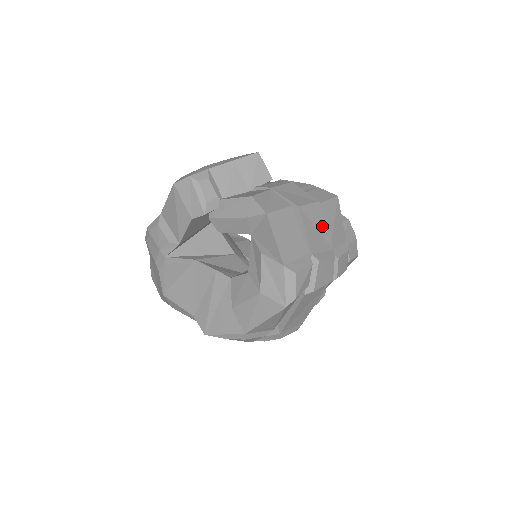
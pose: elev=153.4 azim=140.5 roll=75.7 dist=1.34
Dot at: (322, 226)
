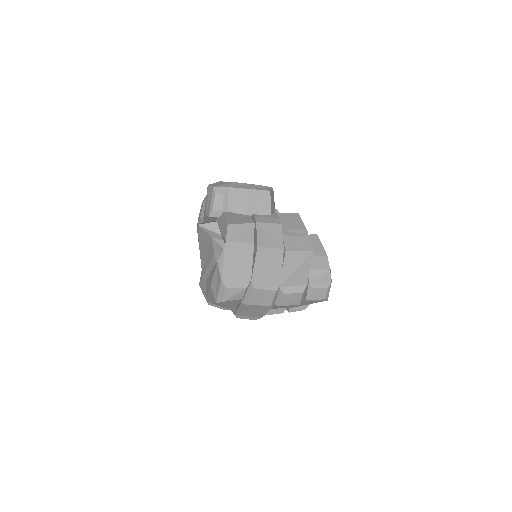
Dot at: (277, 267)
